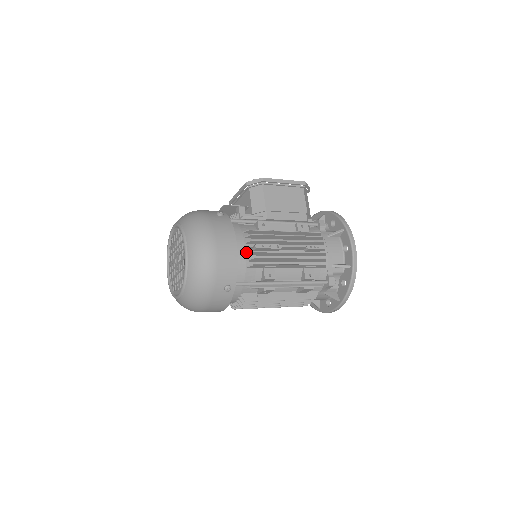
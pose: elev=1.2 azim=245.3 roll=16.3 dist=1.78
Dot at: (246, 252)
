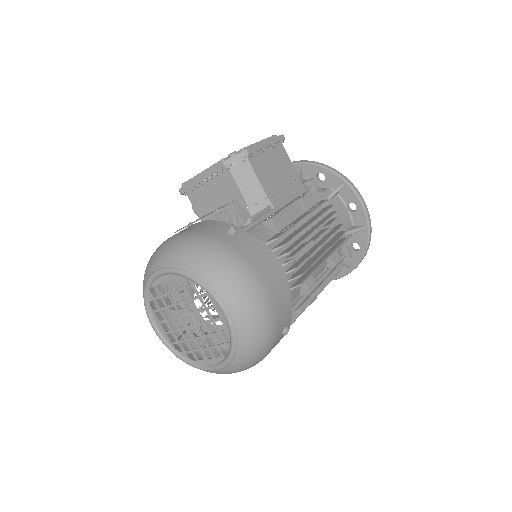
Dot at: (284, 271)
